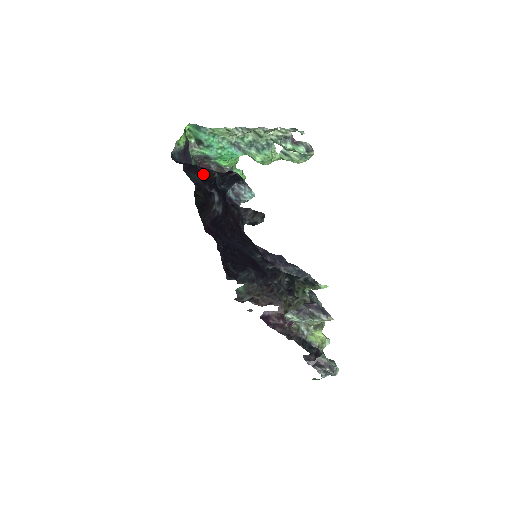
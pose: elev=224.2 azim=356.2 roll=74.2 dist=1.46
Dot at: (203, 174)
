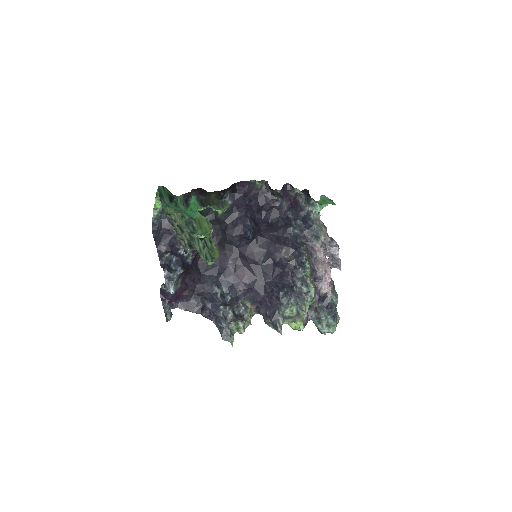
Dot at: (167, 245)
